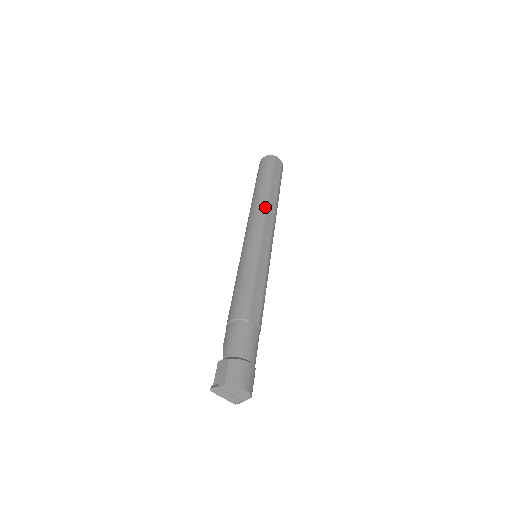
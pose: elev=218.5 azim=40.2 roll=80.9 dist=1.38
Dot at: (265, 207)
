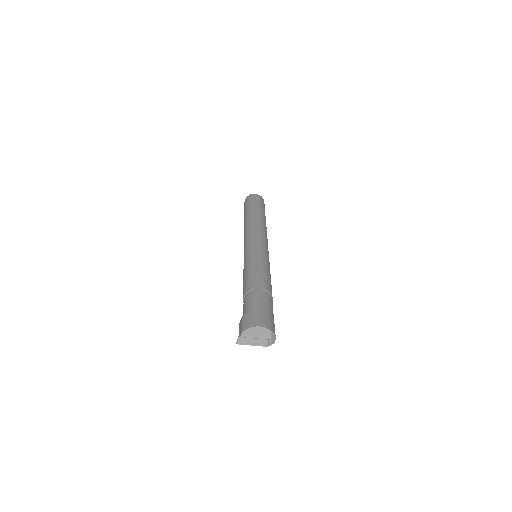
Dot at: (250, 224)
